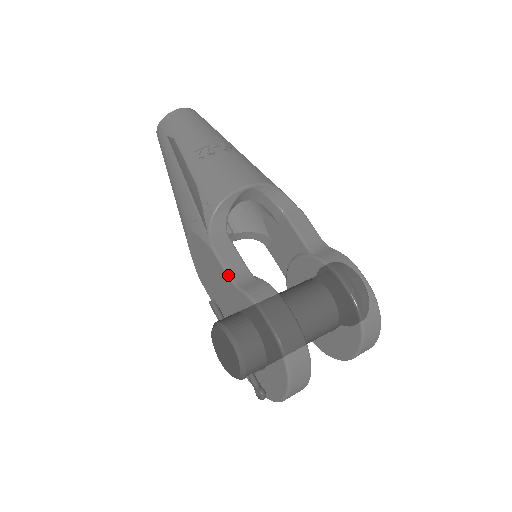
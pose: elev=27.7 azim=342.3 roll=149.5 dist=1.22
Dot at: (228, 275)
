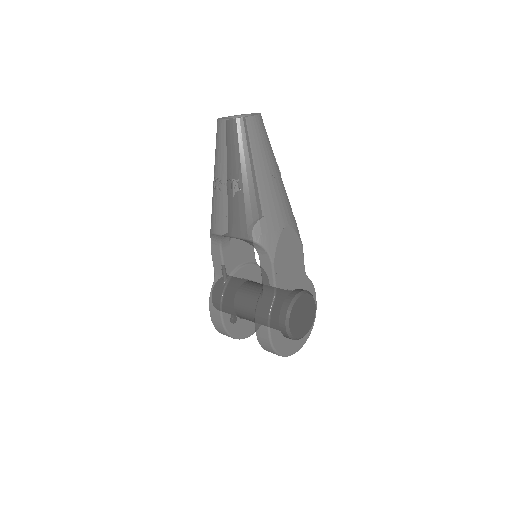
Dot at: (214, 271)
